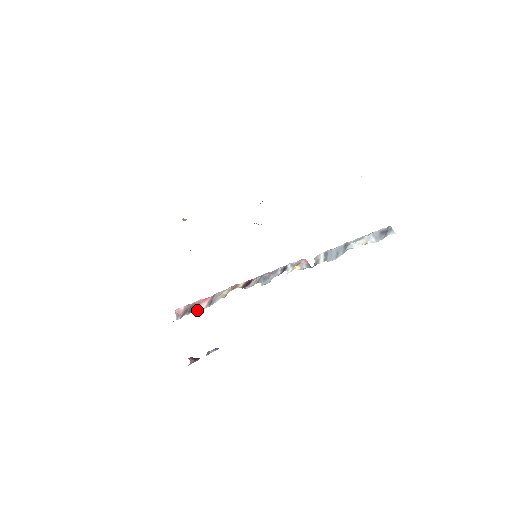
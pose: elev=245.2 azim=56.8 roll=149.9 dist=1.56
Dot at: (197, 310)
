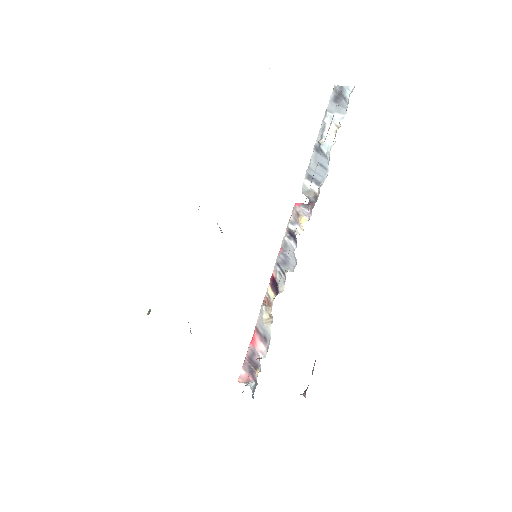
Dot at: occluded
